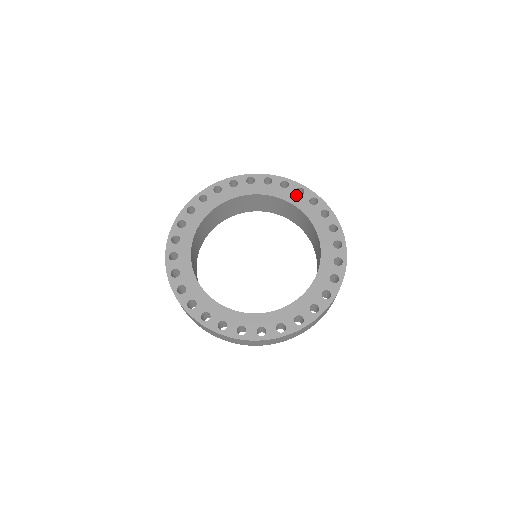
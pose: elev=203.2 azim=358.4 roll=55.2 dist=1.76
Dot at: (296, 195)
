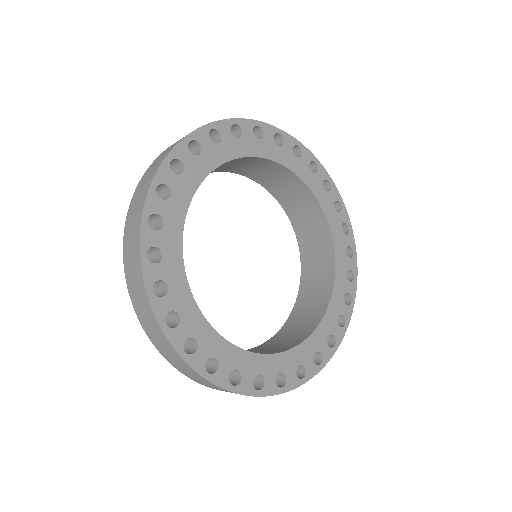
Dot at: (238, 140)
